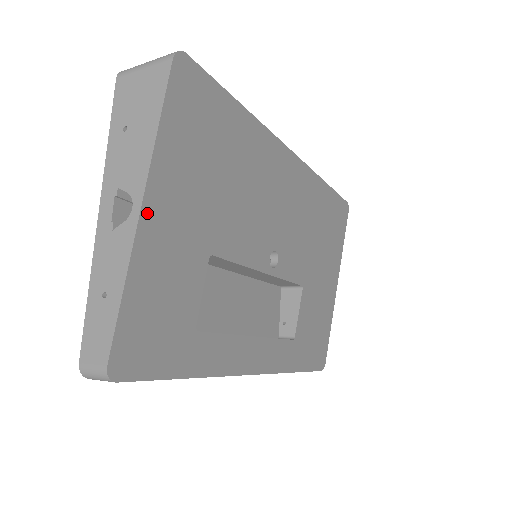
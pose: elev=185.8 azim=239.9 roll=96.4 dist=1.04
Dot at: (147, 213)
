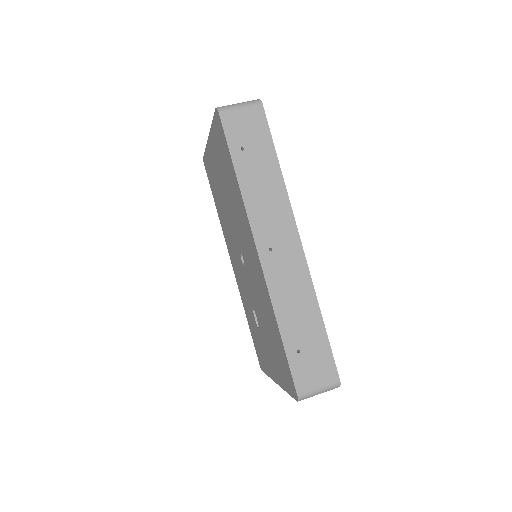
Dot at: occluded
